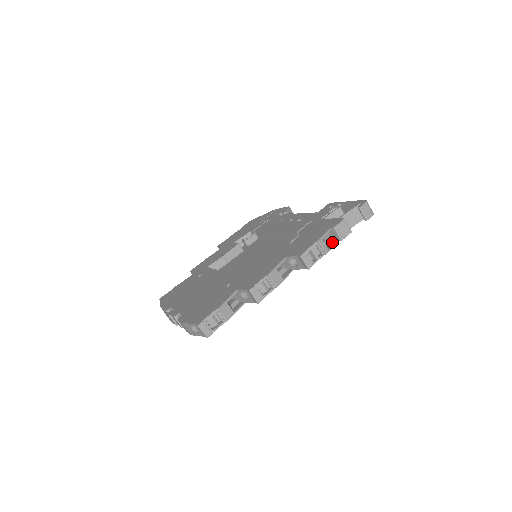
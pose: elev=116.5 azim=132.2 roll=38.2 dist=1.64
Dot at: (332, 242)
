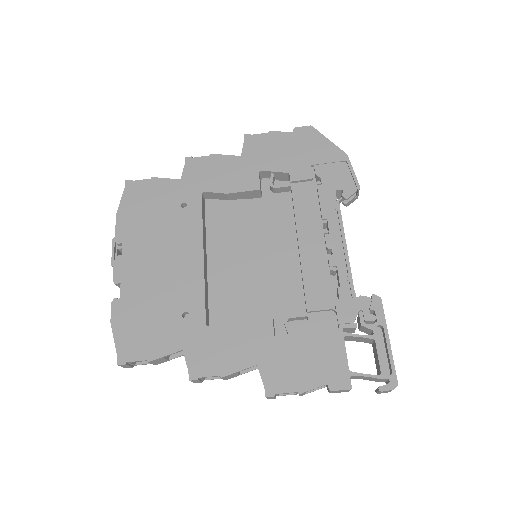
Dot at: occluded
